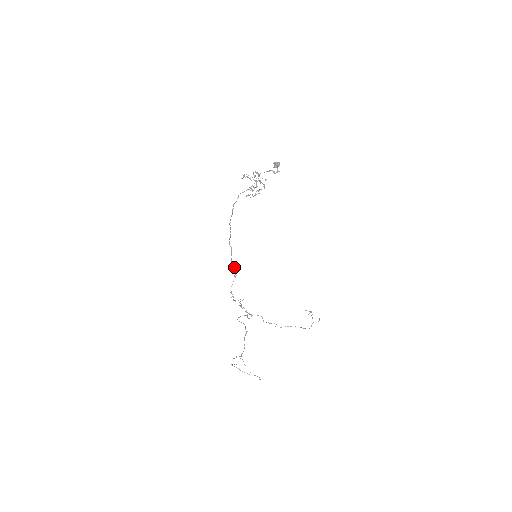
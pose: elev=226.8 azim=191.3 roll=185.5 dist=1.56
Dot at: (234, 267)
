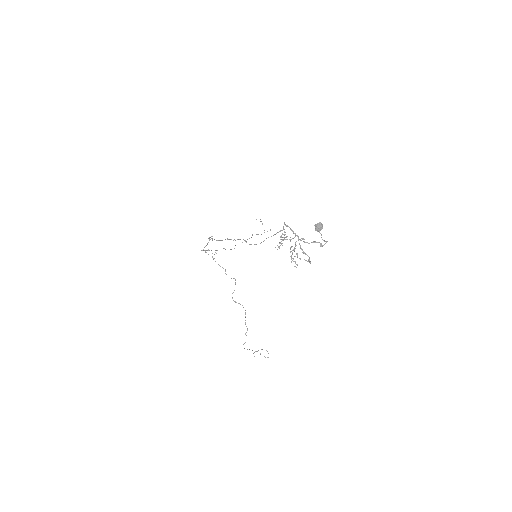
Dot at: occluded
